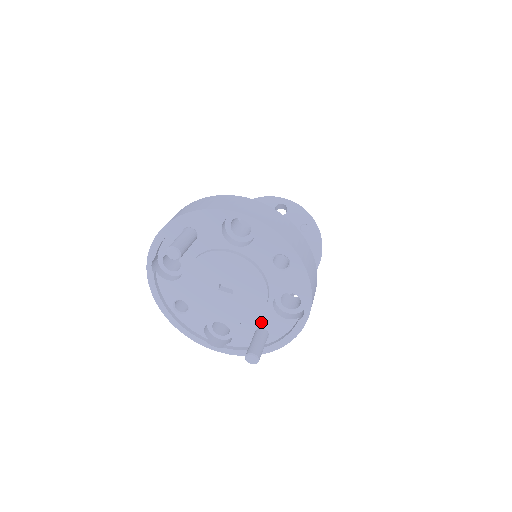
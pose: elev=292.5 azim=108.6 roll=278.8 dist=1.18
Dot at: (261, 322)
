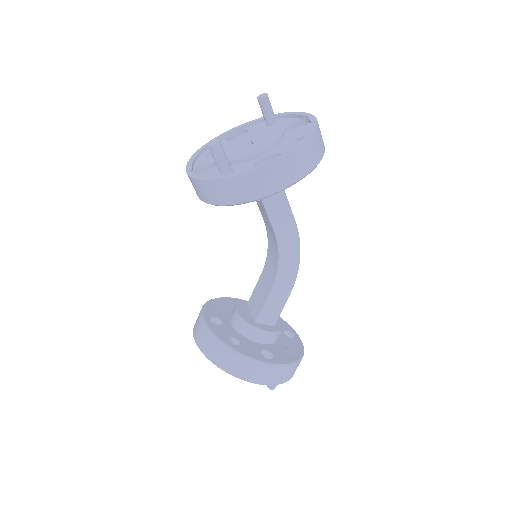
Dot at: (238, 167)
